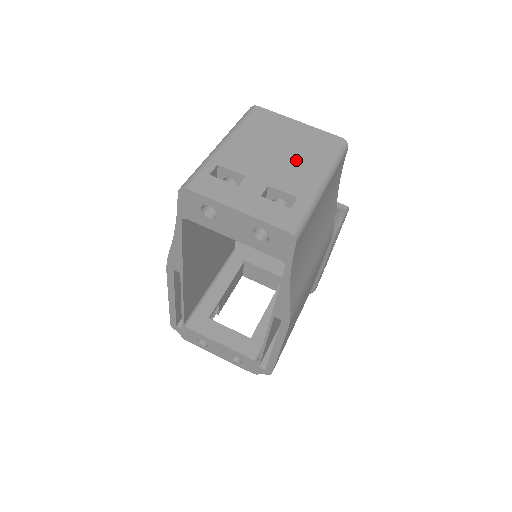
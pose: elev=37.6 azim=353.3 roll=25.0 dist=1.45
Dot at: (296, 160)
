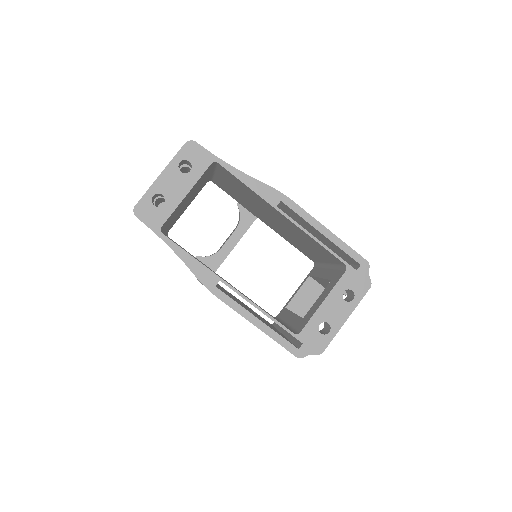
Dot at: occluded
